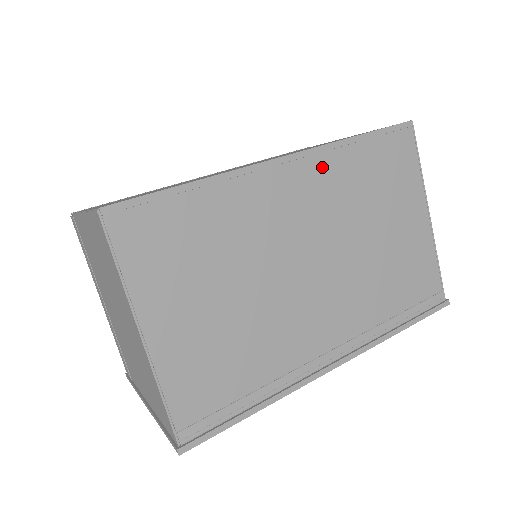
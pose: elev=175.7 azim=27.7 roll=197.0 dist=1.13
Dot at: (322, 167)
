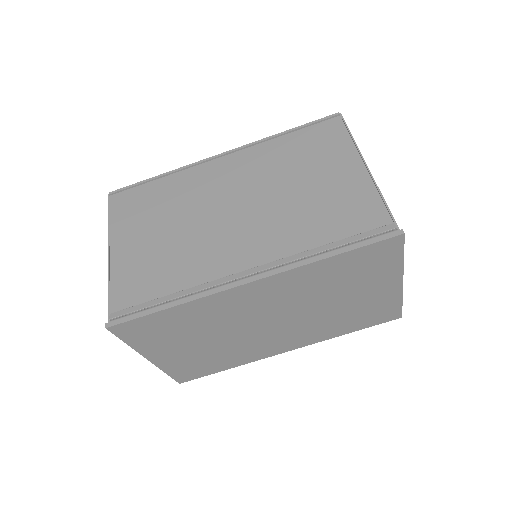
Dot at: (252, 154)
